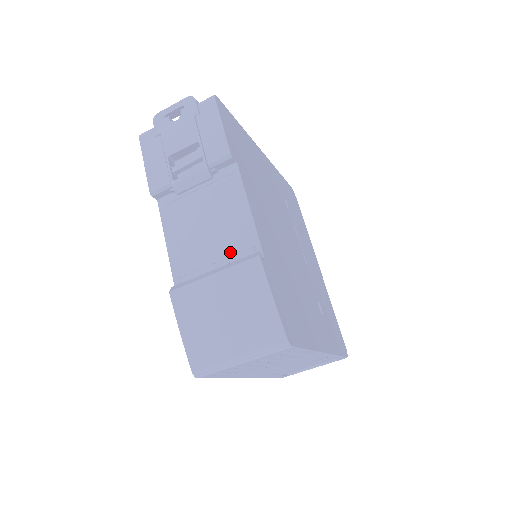
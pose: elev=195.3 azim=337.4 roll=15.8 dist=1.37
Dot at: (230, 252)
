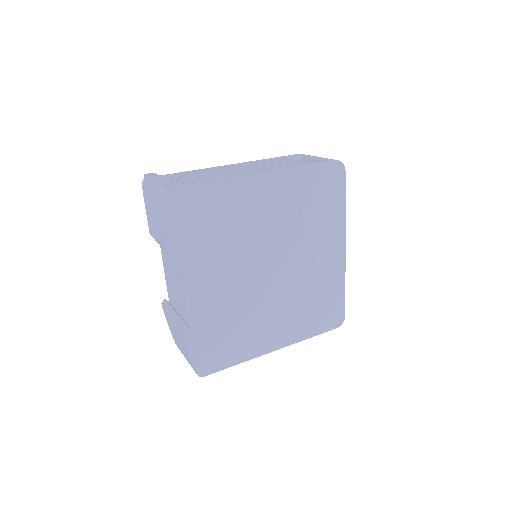
Dot at: (181, 307)
